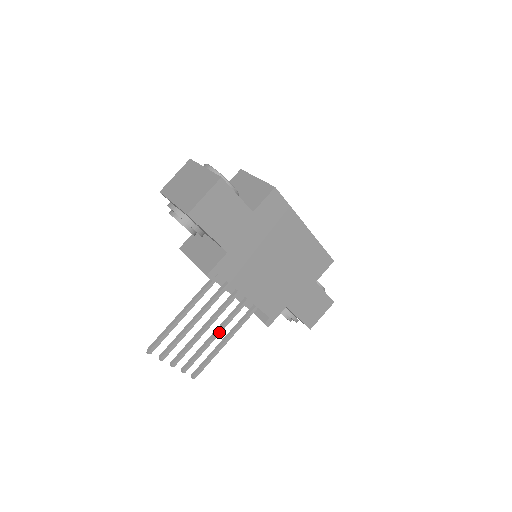
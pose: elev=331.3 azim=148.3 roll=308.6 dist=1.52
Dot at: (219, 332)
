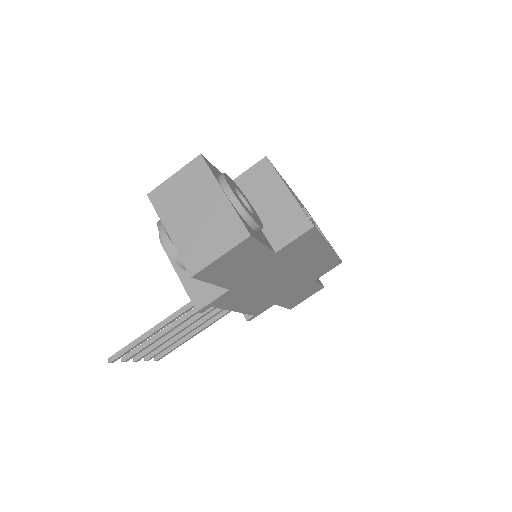
Dot at: (194, 329)
